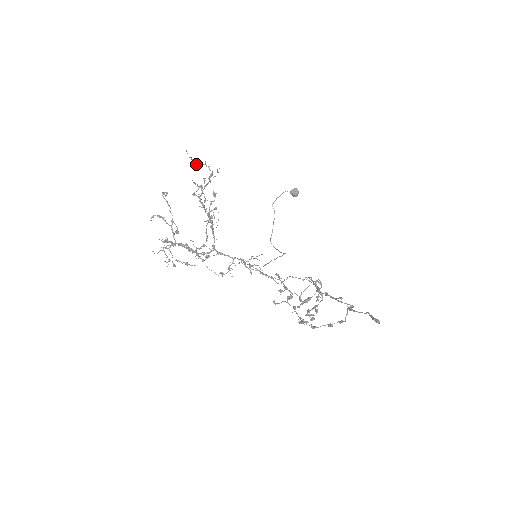
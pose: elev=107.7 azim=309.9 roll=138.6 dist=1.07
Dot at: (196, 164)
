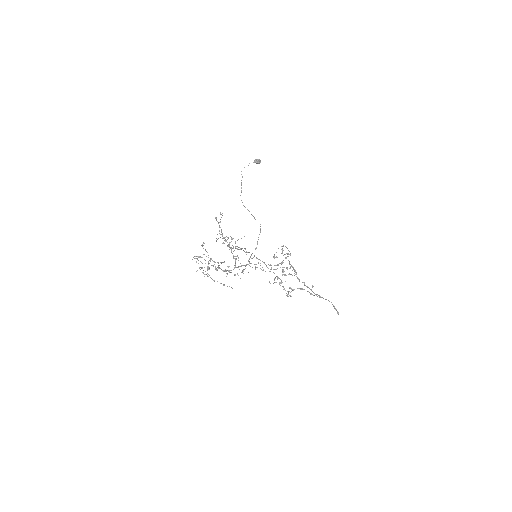
Dot at: occluded
